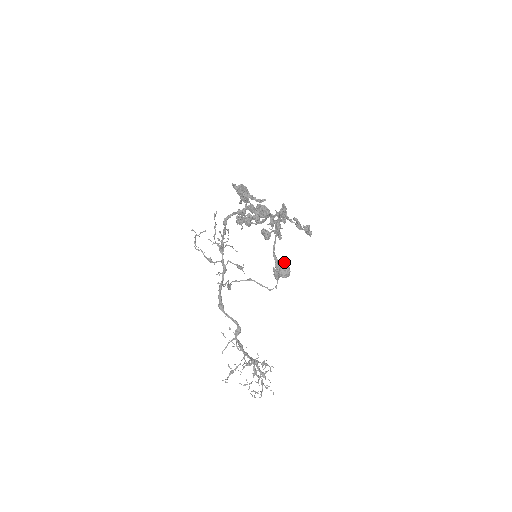
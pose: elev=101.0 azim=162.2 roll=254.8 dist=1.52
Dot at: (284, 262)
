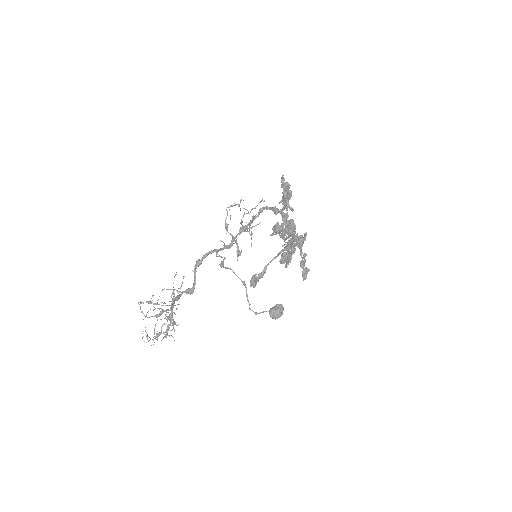
Dot at: (283, 307)
